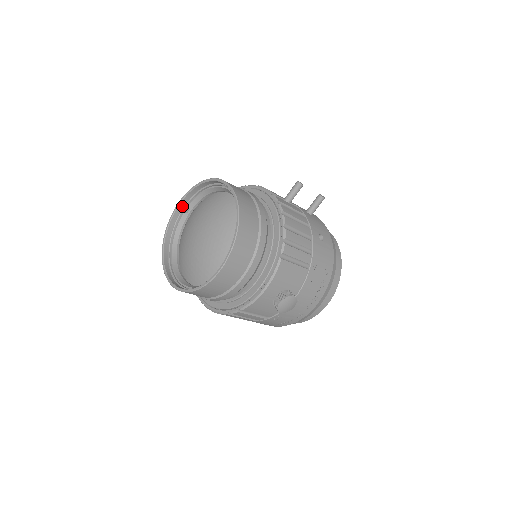
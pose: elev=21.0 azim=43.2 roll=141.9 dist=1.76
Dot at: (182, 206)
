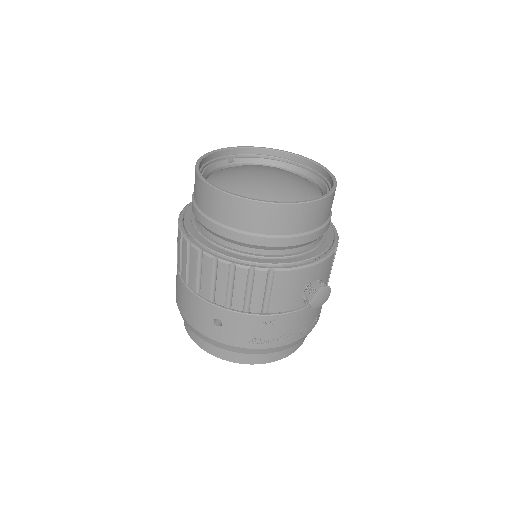
Dot at: (229, 153)
